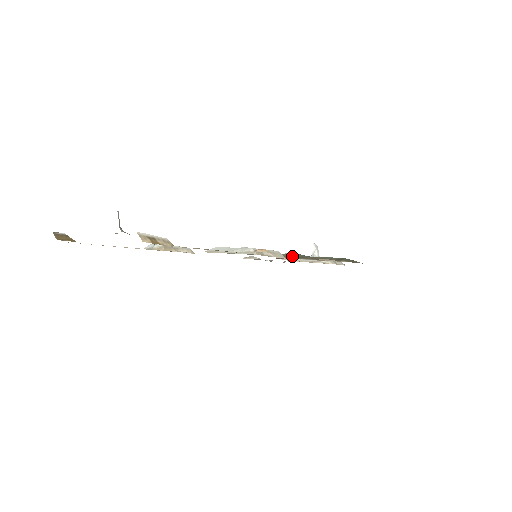
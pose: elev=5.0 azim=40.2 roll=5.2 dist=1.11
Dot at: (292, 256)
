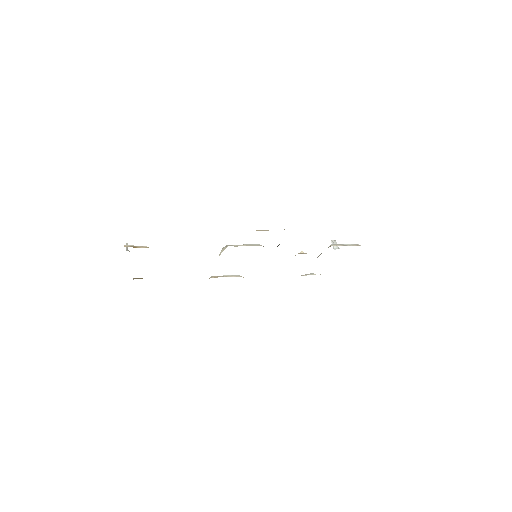
Dot at: occluded
